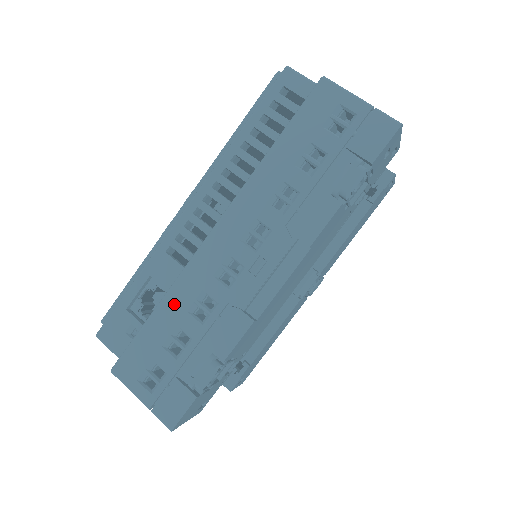
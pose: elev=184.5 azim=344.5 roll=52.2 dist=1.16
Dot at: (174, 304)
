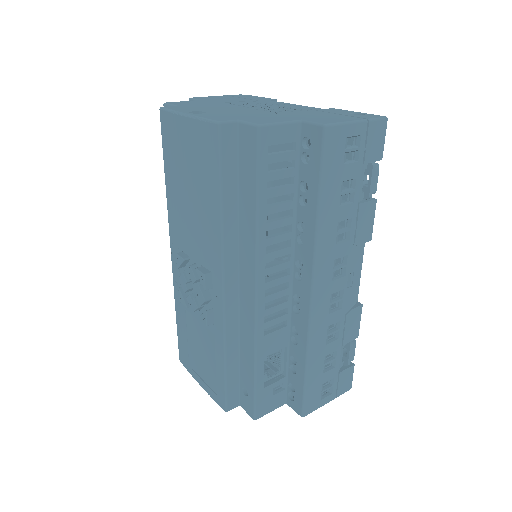
Dot at: (316, 352)
